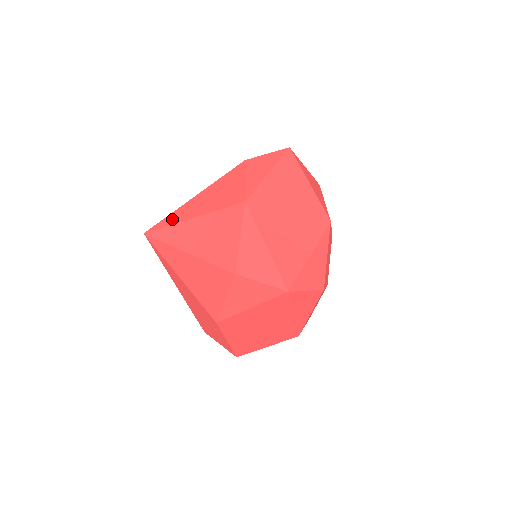
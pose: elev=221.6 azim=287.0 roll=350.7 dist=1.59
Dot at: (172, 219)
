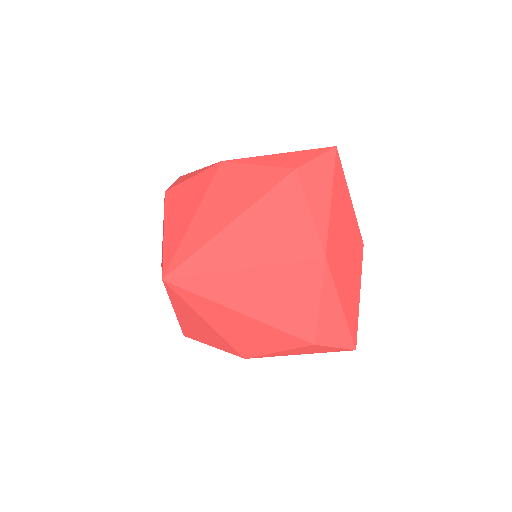
Dot at: (210, 262)
